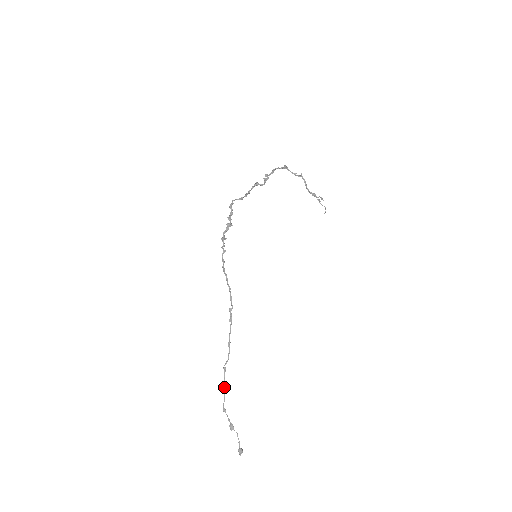
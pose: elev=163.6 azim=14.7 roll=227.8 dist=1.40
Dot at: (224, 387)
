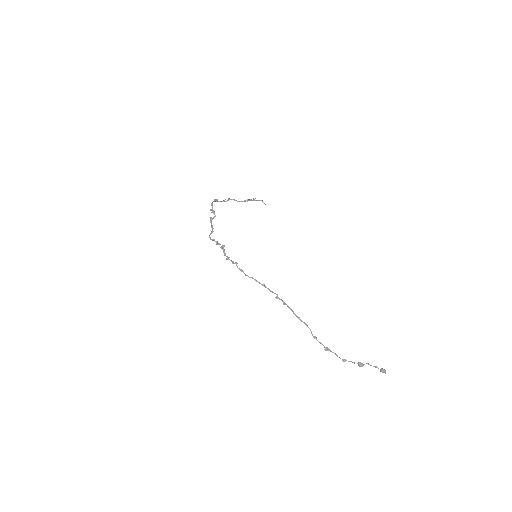
Dot at: (327, 349)
